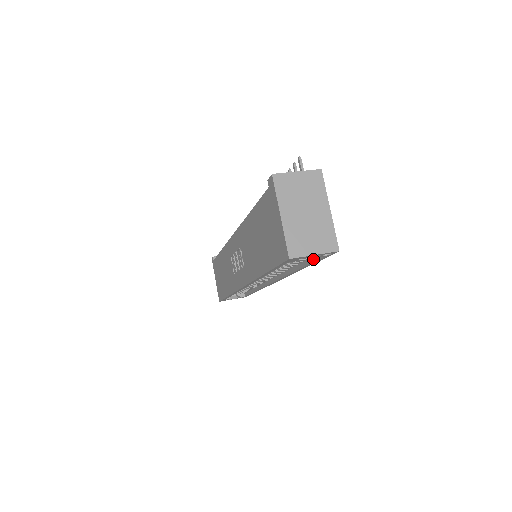
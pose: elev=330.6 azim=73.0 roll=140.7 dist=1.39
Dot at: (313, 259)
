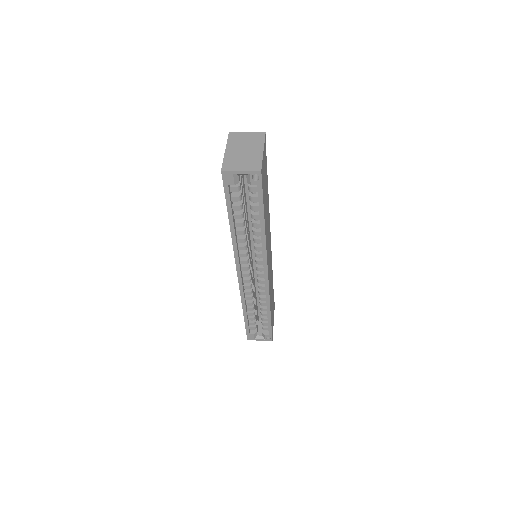
Dot at: (258, 199)
